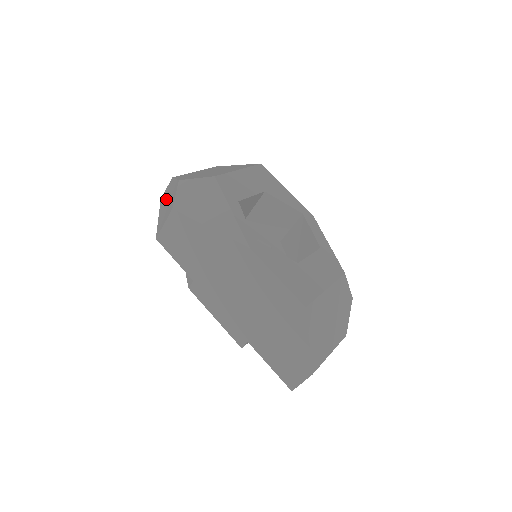
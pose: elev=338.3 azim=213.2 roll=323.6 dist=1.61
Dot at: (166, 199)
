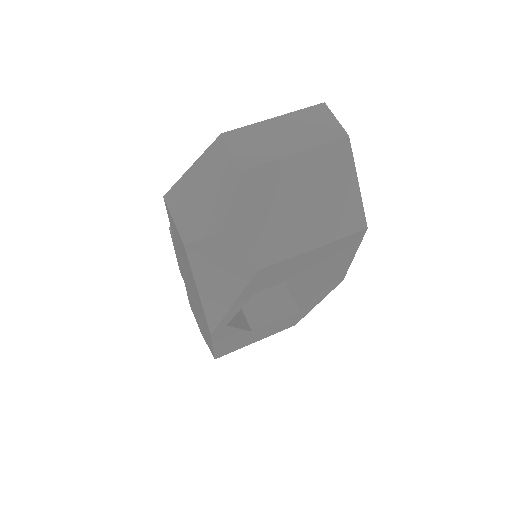
Dot at: (209, 182)
